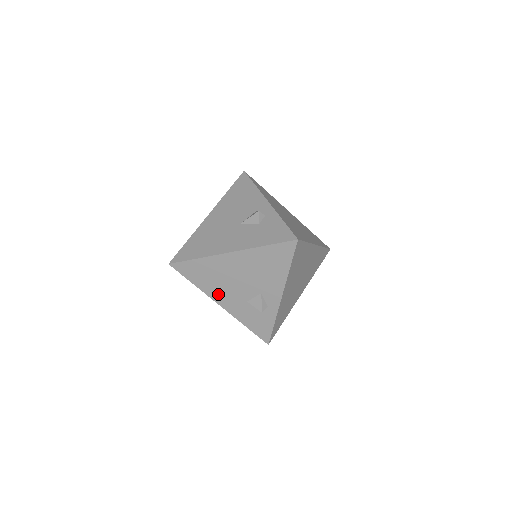
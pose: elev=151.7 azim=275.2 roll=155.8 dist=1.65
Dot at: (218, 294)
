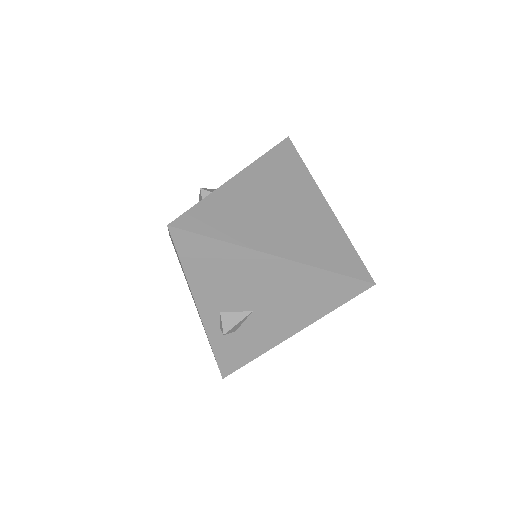
Dot at: occluded
